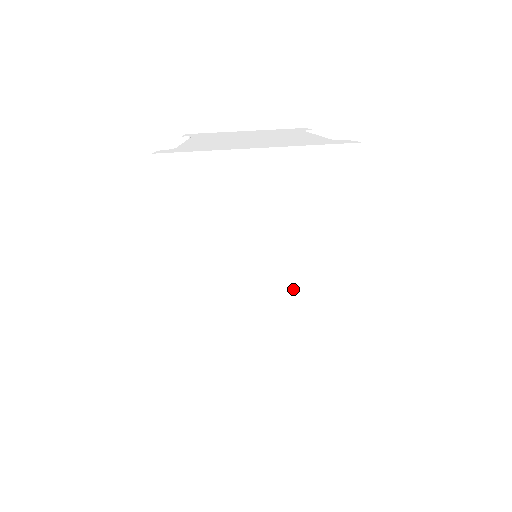
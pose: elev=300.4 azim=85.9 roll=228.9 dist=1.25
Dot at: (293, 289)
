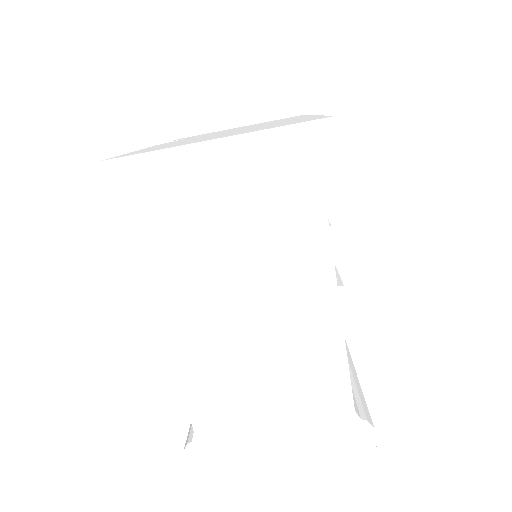
Dot at: occluded
